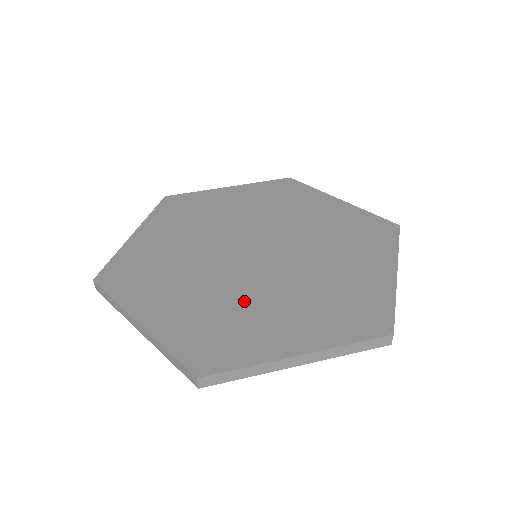
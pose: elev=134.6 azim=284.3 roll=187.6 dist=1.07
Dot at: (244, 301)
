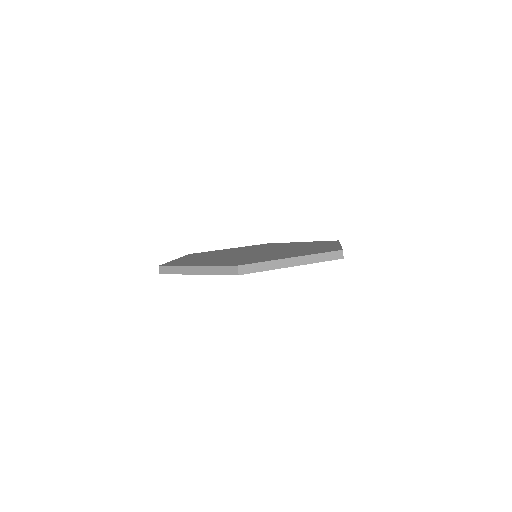
Dot at: occluded
